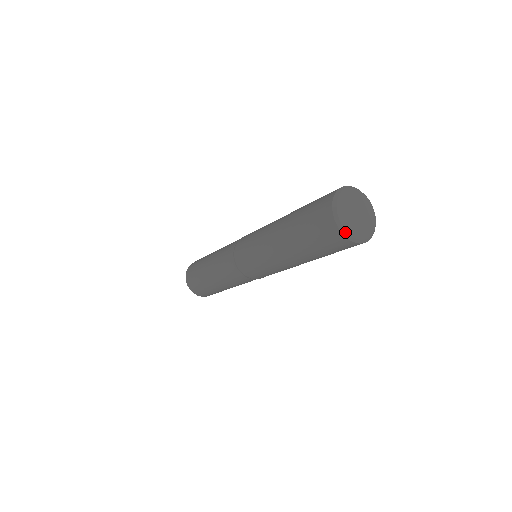
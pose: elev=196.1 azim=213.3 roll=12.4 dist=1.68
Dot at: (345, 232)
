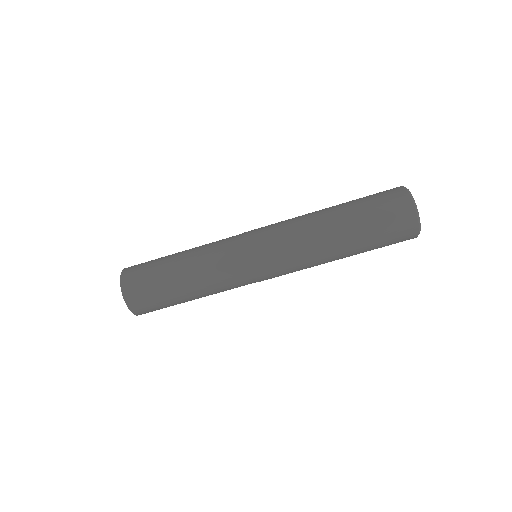
Dot at: (414, 202)
